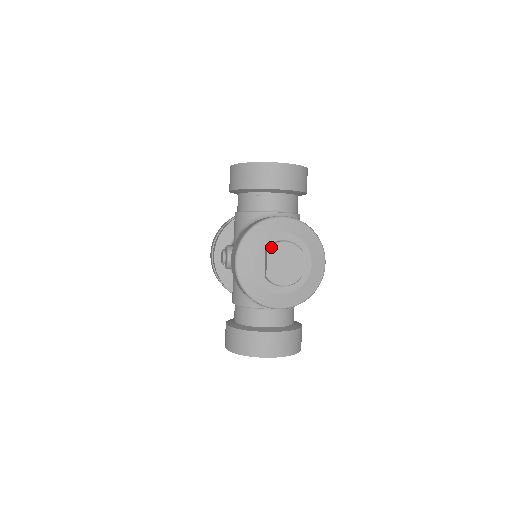
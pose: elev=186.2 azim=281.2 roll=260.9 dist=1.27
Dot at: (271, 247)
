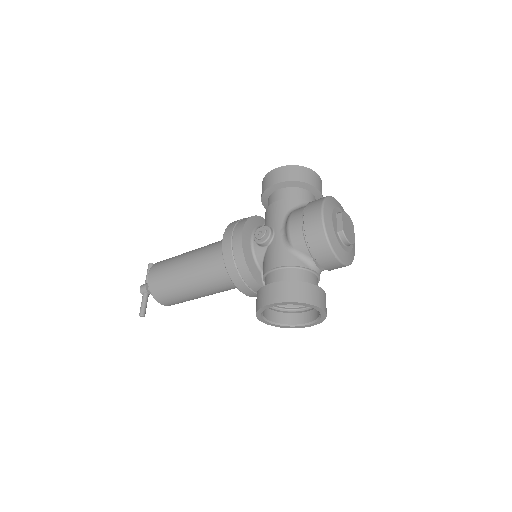
Dot at: (343, 212)
